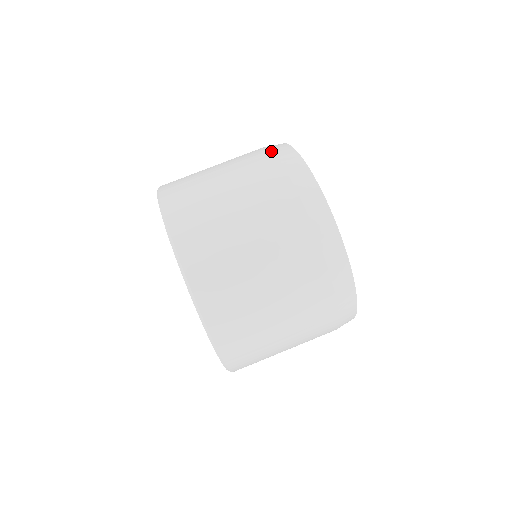
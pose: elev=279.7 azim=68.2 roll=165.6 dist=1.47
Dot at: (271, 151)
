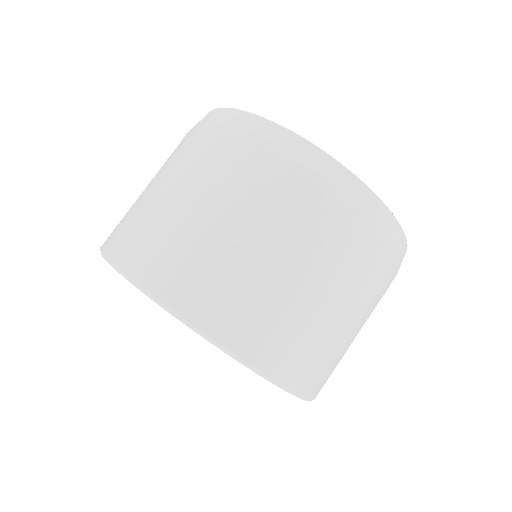
Dot at: occluded
